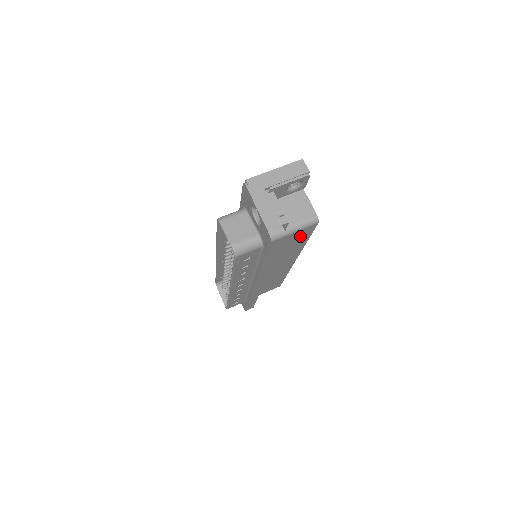
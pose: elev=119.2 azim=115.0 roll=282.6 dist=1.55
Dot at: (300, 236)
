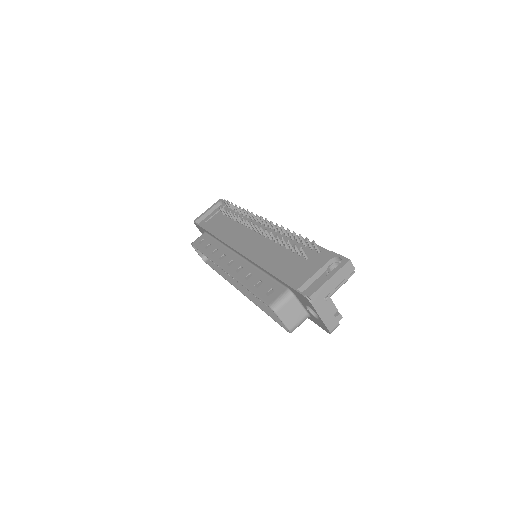
Dot at: occluded
